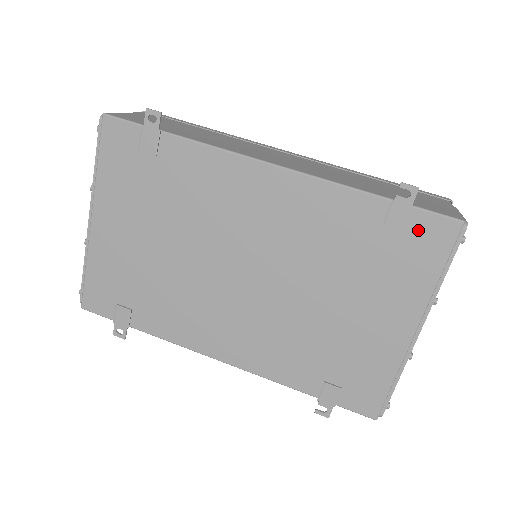
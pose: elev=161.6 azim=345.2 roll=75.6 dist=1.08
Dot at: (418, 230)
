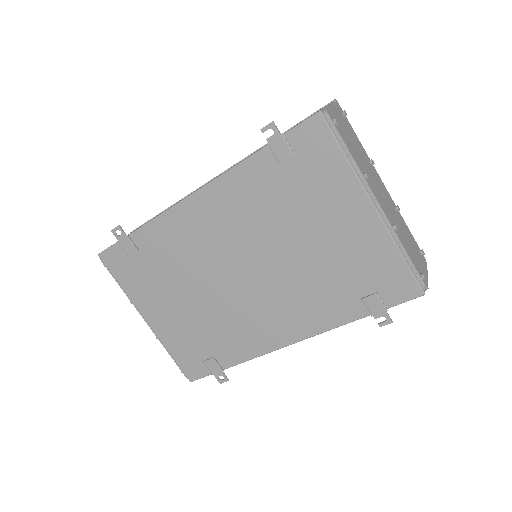
Dot at: (301, 145)
